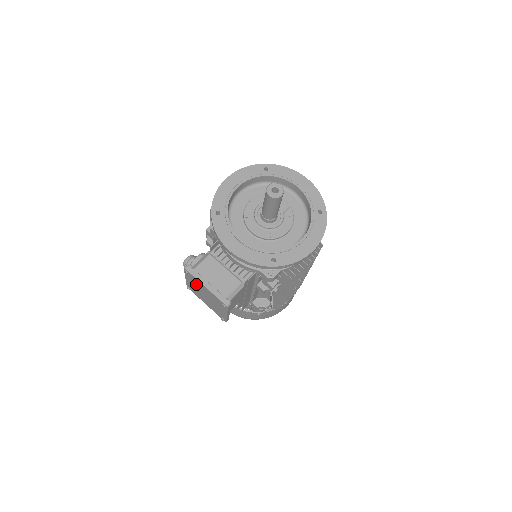
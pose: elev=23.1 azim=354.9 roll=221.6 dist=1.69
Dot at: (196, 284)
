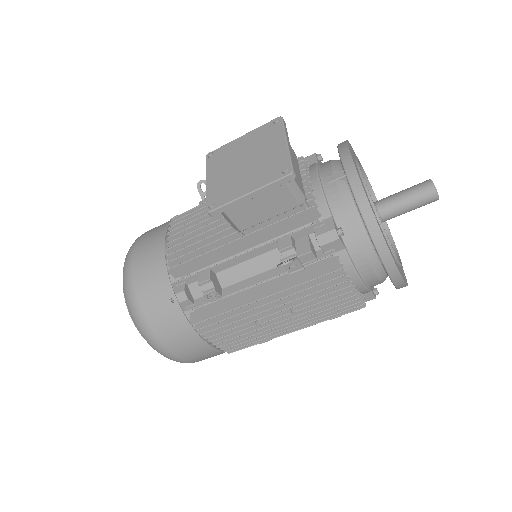
Dot at: (260, 142)
